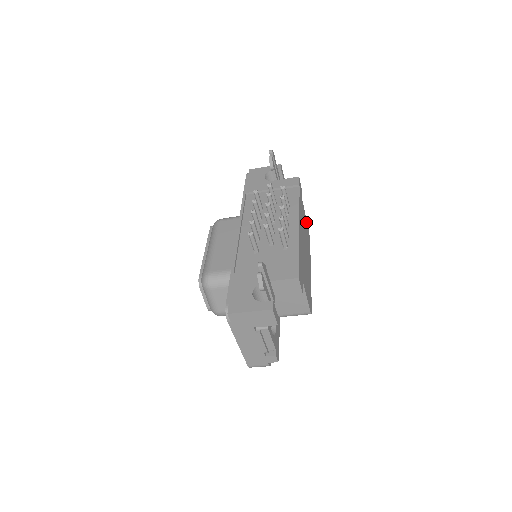
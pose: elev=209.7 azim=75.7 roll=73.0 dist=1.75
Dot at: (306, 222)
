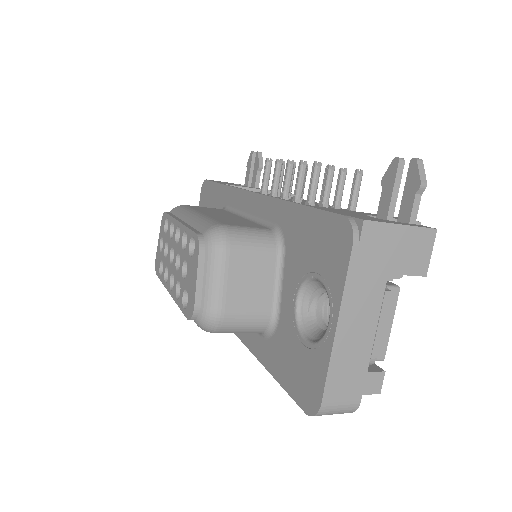
Dot at: occluded
